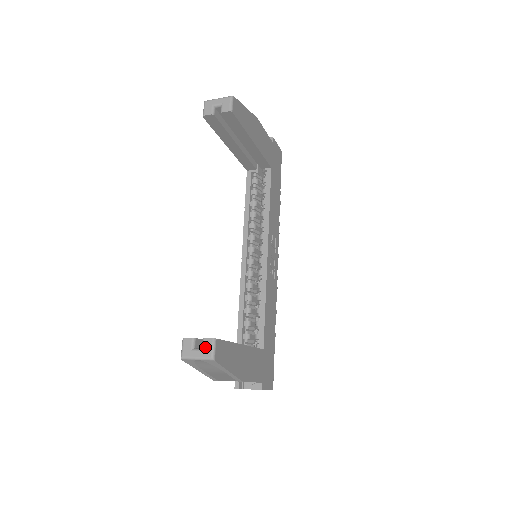
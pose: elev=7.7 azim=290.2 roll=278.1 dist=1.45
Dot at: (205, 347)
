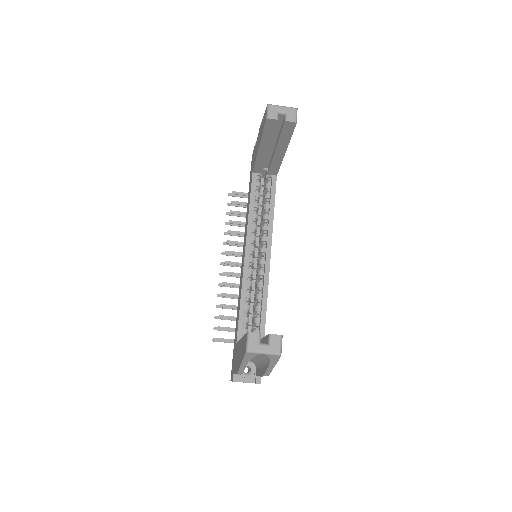
Dot at: (273, 343)
